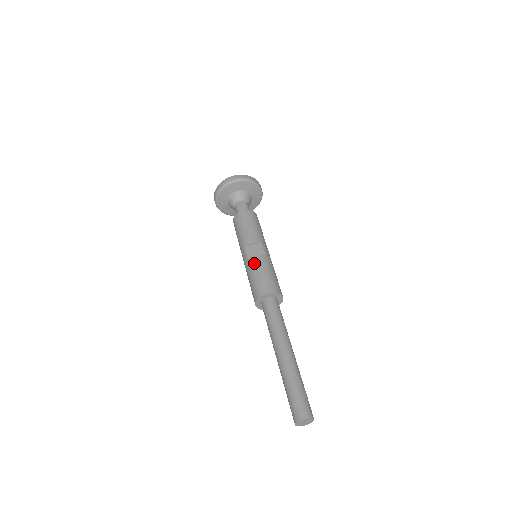
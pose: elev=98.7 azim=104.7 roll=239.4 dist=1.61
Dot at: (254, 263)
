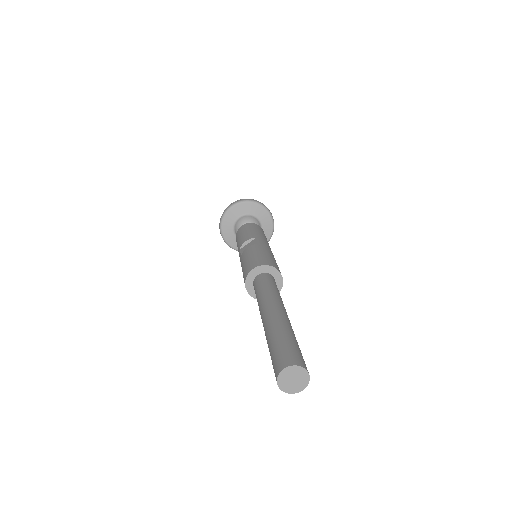
Dot at: (244, 254)
